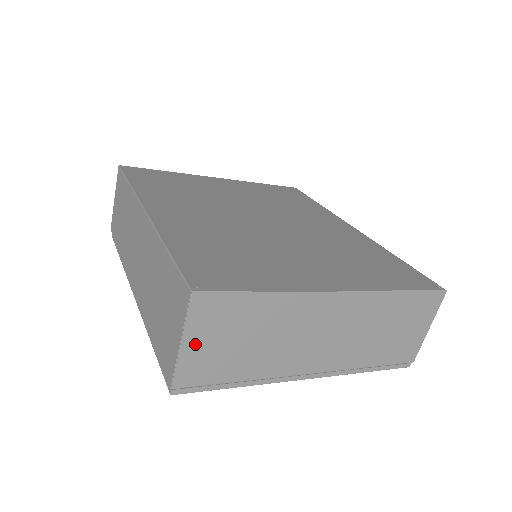
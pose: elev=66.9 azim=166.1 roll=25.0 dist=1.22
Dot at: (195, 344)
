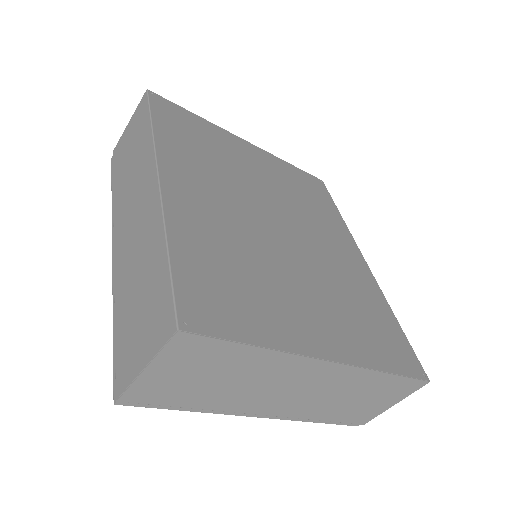
Dot at: (160, 372)
